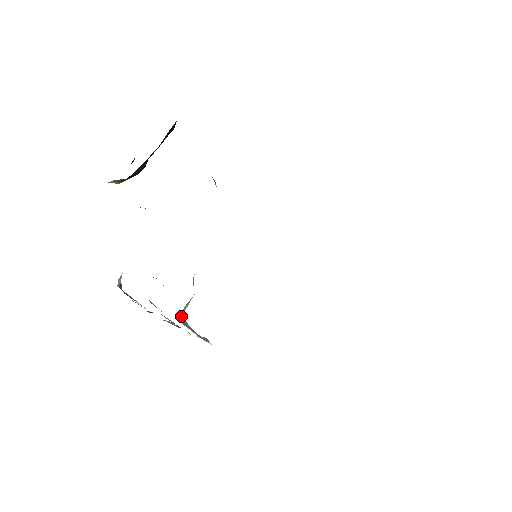
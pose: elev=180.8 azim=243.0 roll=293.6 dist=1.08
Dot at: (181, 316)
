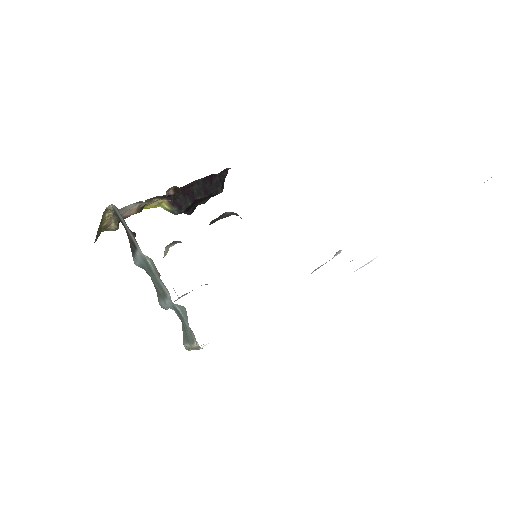
Dot at: occluded
